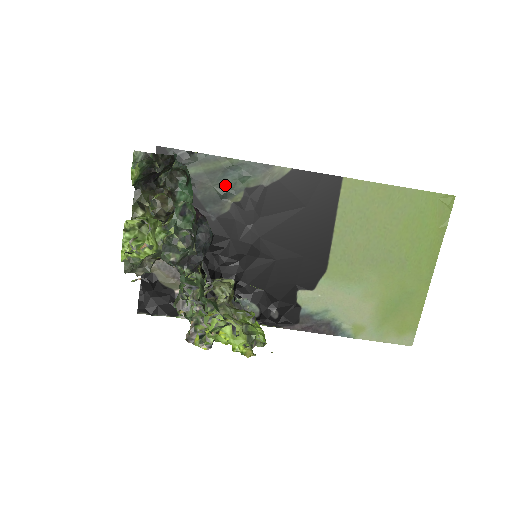
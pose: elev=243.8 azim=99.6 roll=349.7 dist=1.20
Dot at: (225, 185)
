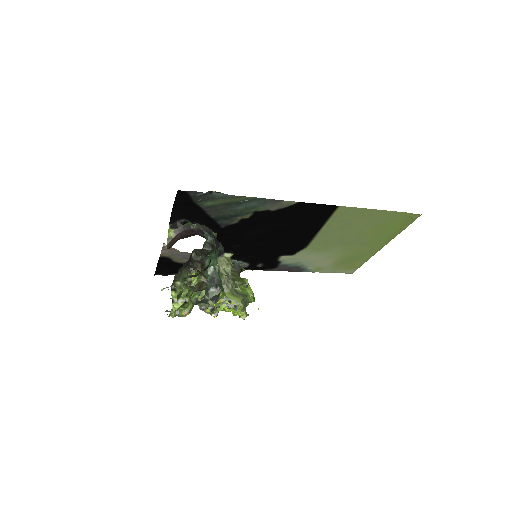
Dot at: (237, 210)
